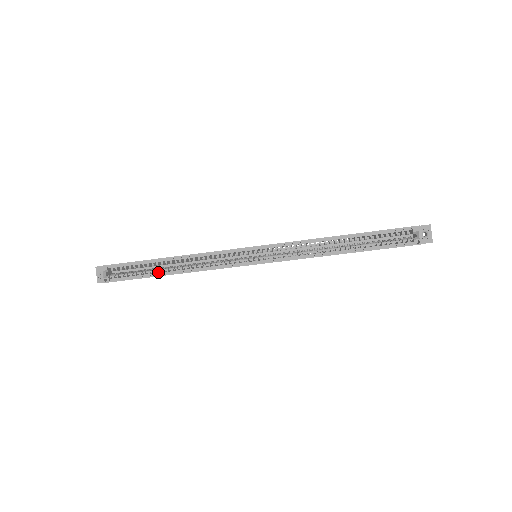
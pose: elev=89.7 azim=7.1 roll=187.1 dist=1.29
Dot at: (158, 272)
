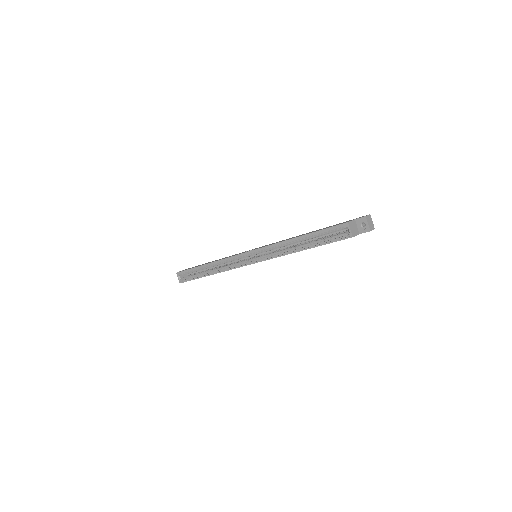
Dot at: (204, 274)
